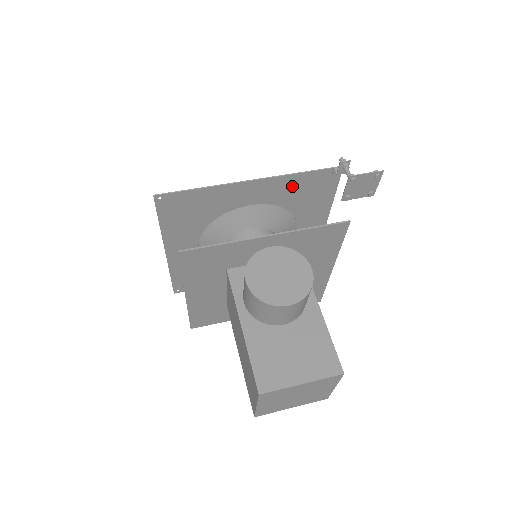
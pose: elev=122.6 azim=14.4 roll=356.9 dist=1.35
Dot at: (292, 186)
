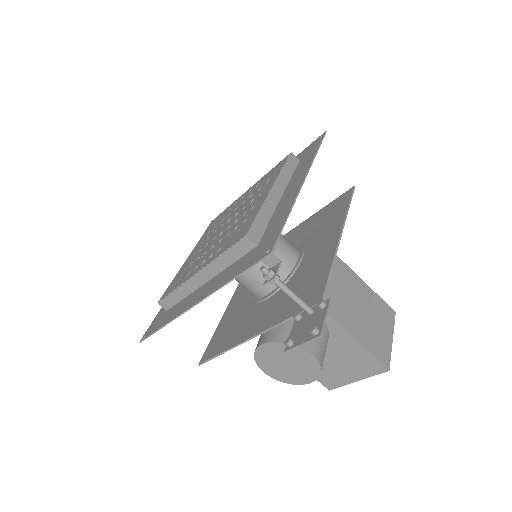
Dot at: (234, 269)
